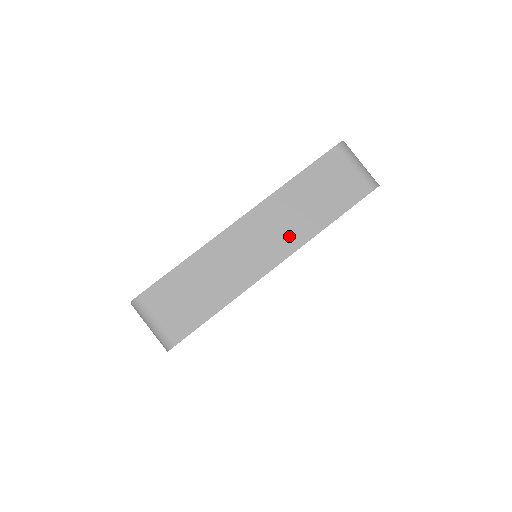
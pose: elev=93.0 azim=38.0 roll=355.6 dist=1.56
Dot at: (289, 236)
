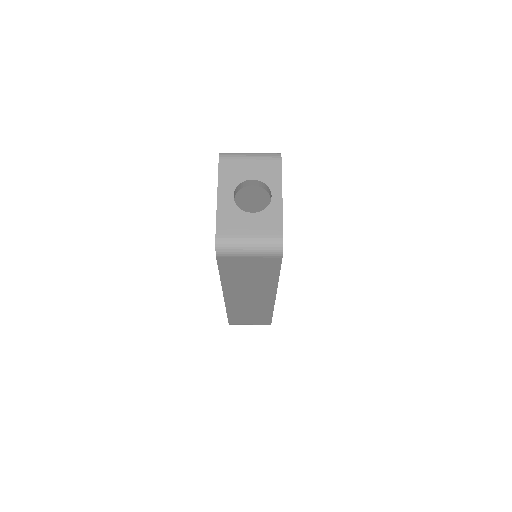
Dot at: (262, 291)
